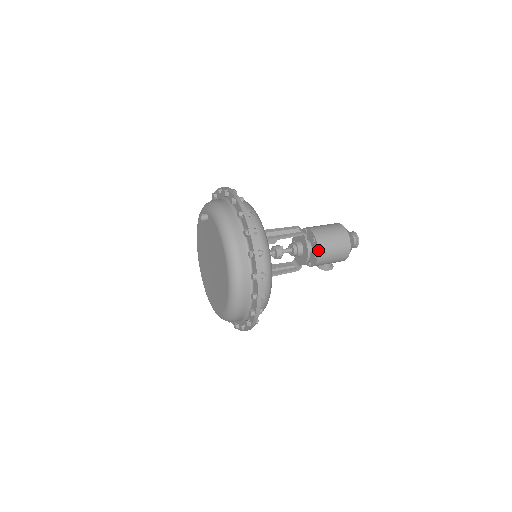
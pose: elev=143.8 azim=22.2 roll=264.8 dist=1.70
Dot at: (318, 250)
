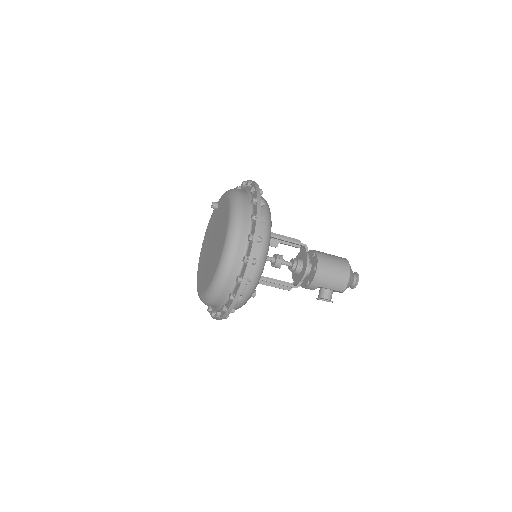
Dot at: (318, 260)
